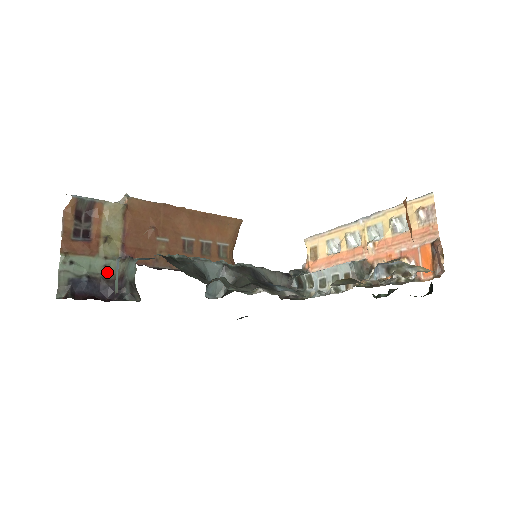
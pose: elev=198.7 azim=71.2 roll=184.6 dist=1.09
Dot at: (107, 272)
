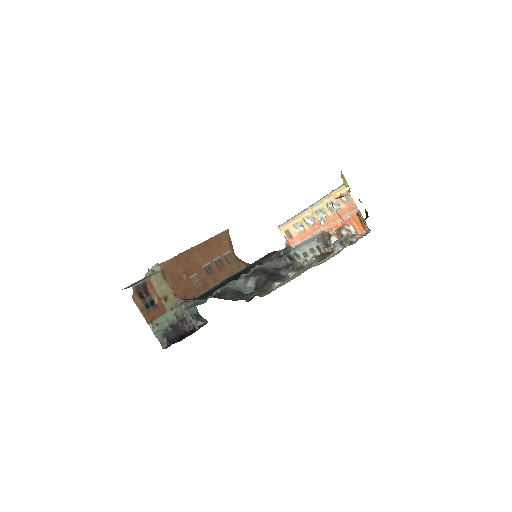
Dot at: (178, 317)
